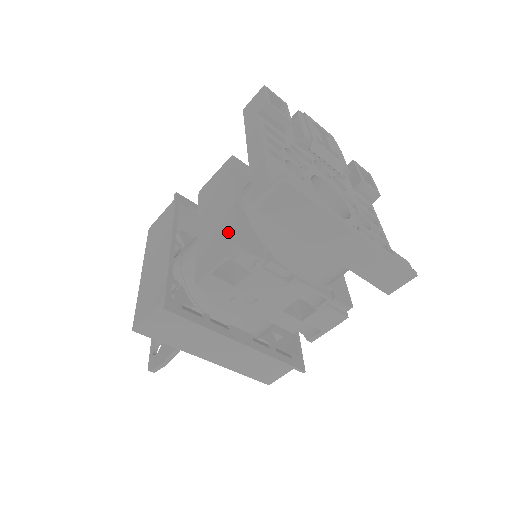
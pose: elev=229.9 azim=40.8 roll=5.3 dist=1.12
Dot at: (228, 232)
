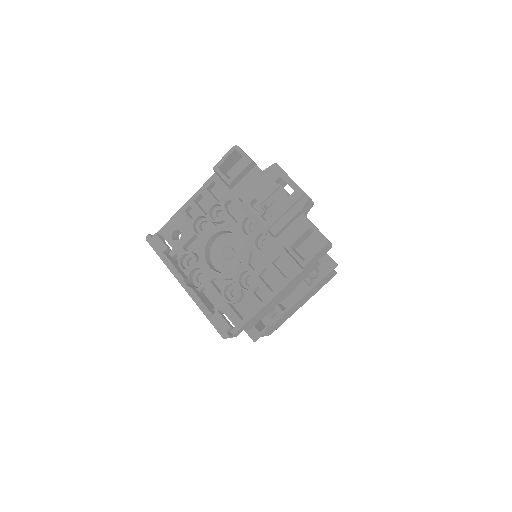
Dot at: occluded
